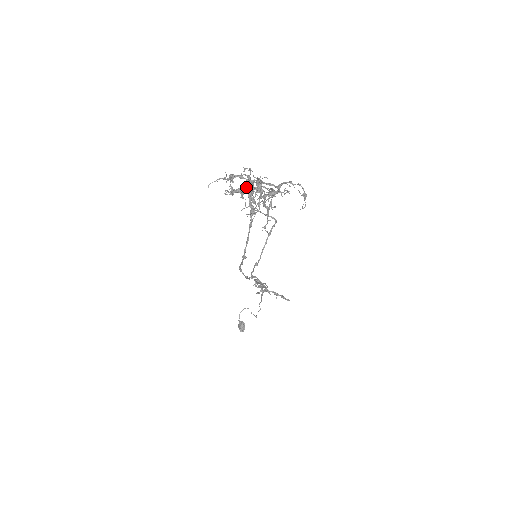
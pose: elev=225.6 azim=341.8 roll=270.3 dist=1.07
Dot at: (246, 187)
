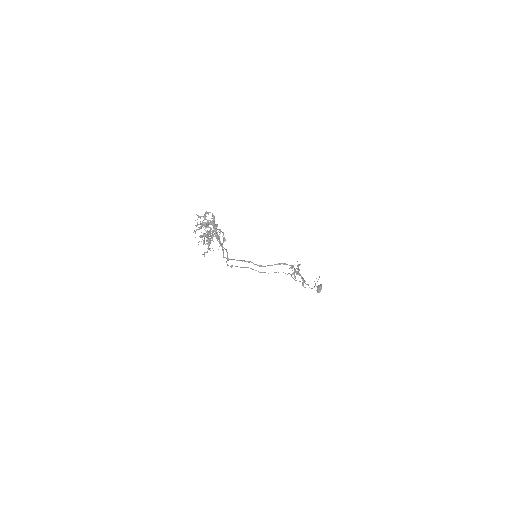
Dot at: occluded
